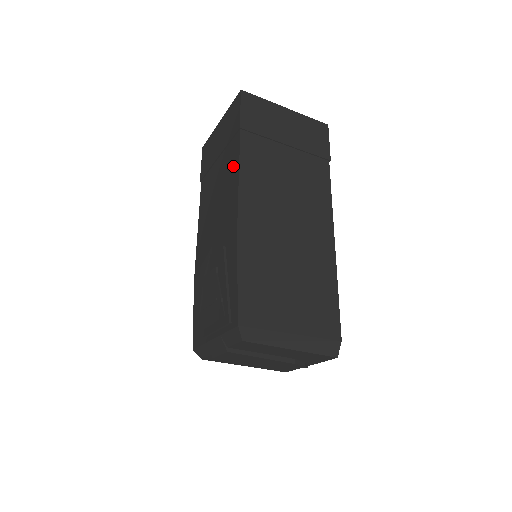
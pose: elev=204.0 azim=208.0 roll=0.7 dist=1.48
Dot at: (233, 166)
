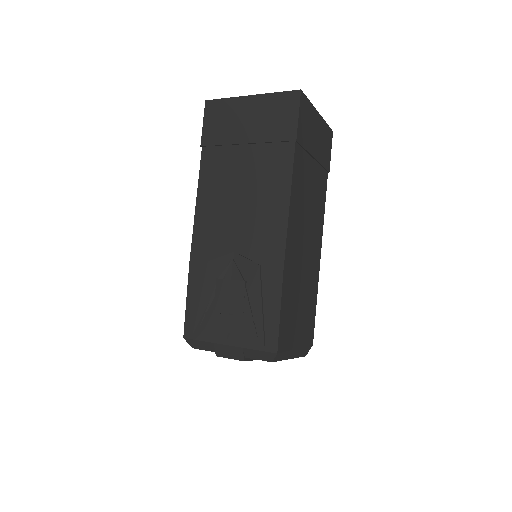
Dot at: (279, 179)
